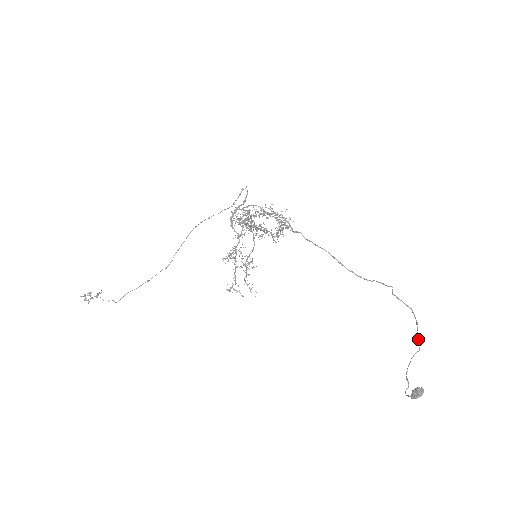
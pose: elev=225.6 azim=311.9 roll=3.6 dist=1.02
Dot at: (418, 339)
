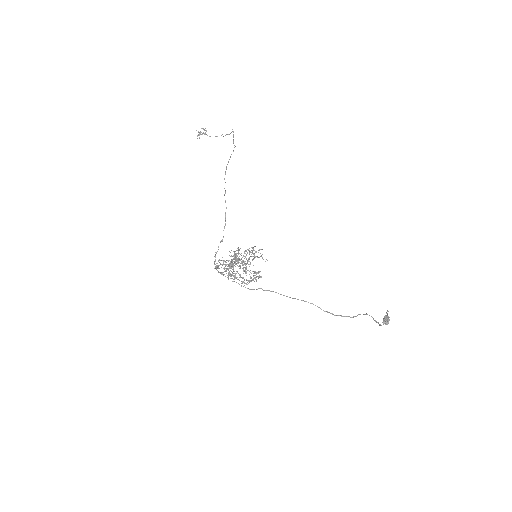
Dot at: occluded
